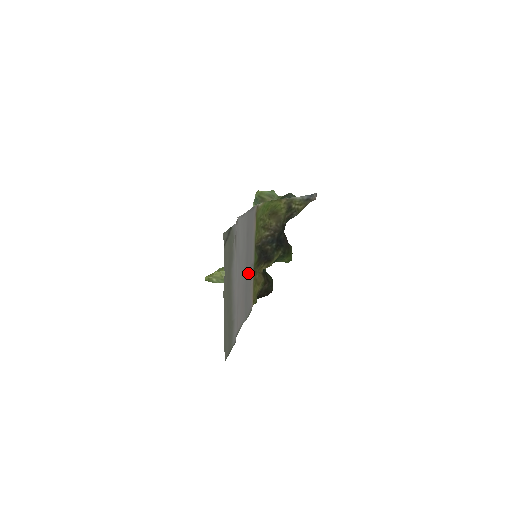
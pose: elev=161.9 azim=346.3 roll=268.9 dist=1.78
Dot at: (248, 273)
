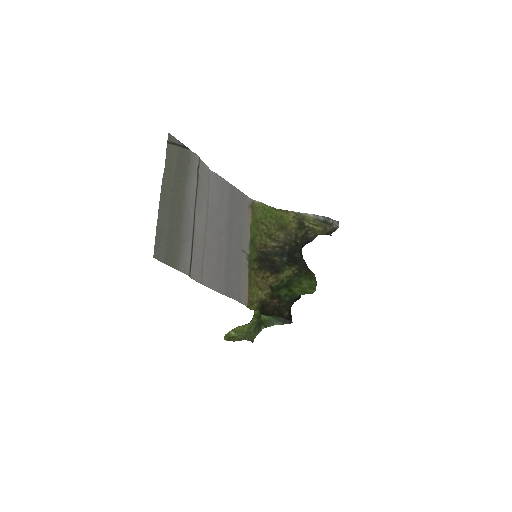
Dot at: (234, 251)
